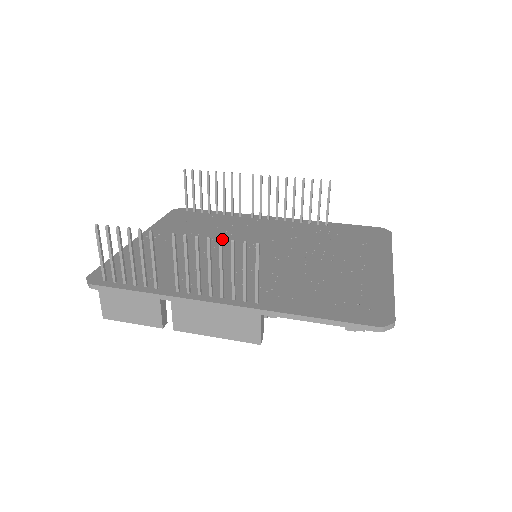
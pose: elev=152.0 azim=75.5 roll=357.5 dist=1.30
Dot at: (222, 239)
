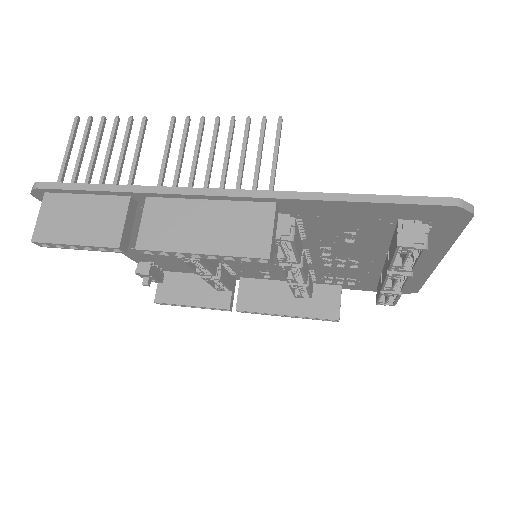
Dot at: occluded
